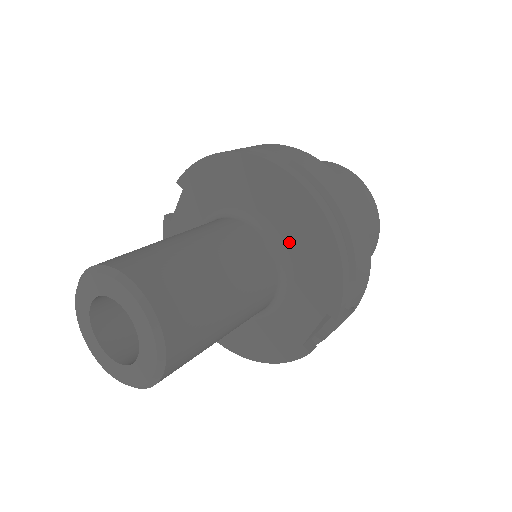
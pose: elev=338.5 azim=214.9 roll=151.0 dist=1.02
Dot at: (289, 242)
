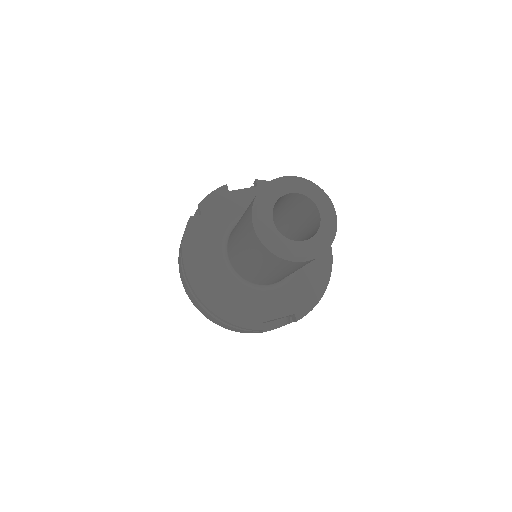
Dot at: occluded
